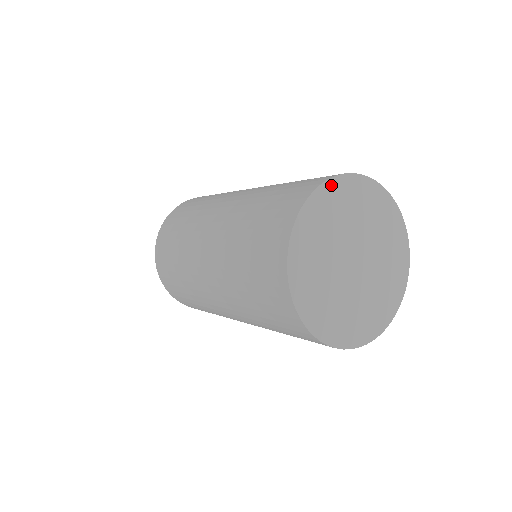
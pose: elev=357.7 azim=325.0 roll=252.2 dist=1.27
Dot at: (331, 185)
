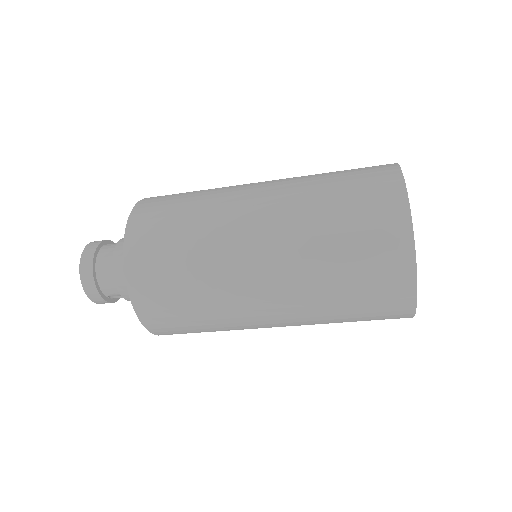
Dot at: occluded
